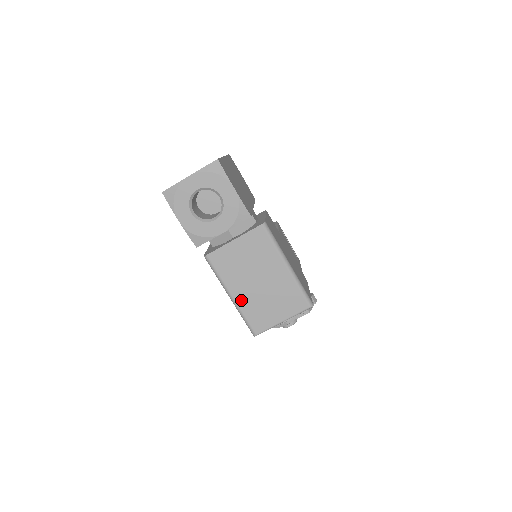
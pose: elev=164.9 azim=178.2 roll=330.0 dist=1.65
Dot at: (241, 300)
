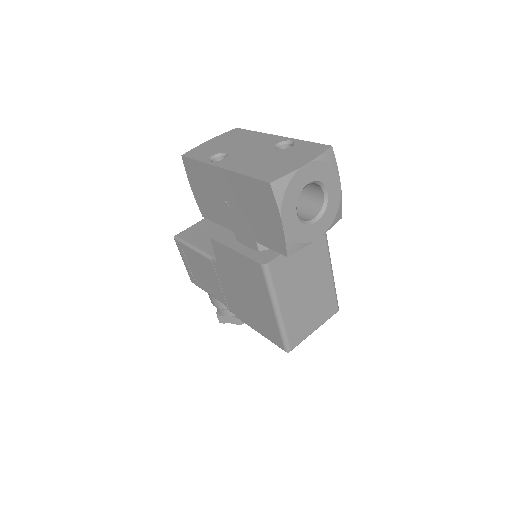
Dot at: (287, 313)
